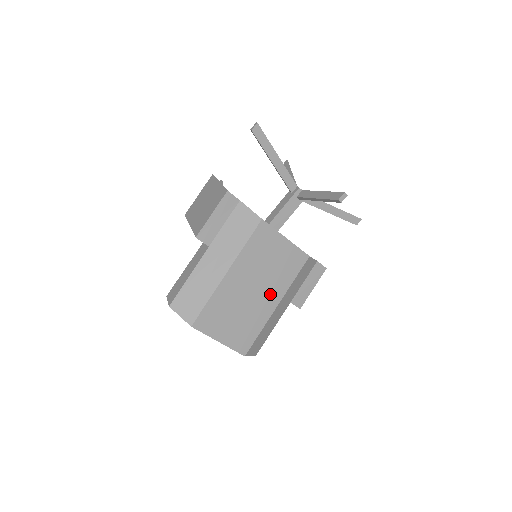
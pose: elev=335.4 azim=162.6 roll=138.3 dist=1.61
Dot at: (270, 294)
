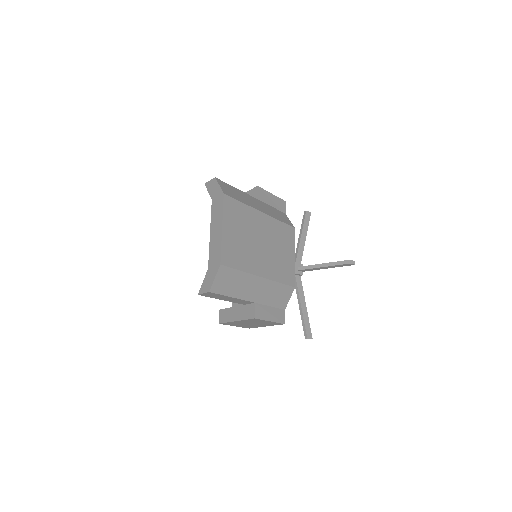
Dot at: (265, 264)
